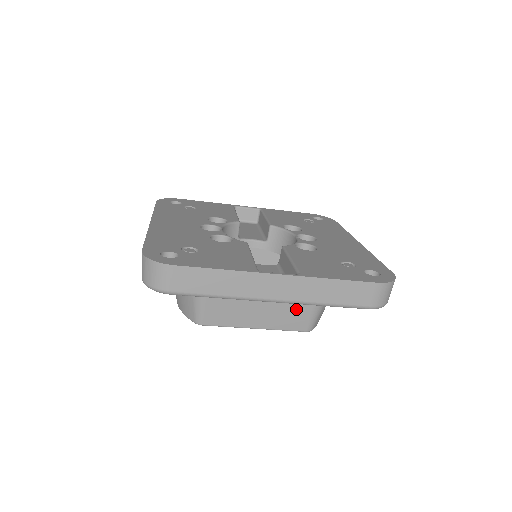
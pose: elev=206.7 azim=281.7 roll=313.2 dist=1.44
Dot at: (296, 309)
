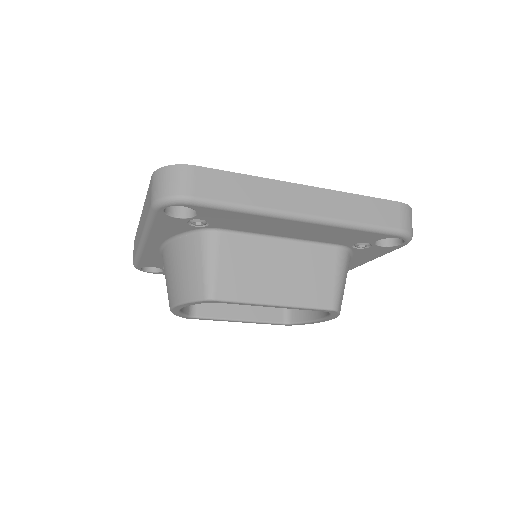
Dot at: (318, 275)
